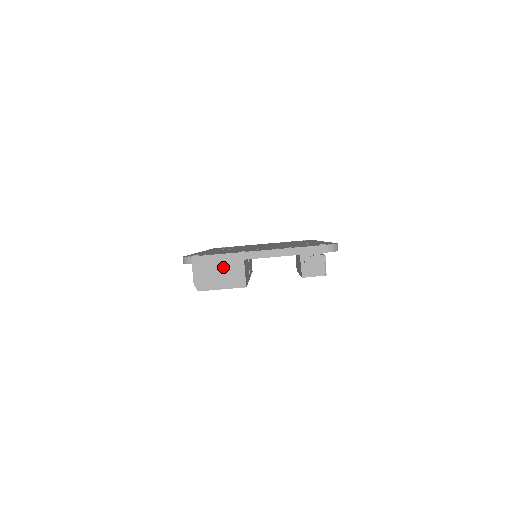
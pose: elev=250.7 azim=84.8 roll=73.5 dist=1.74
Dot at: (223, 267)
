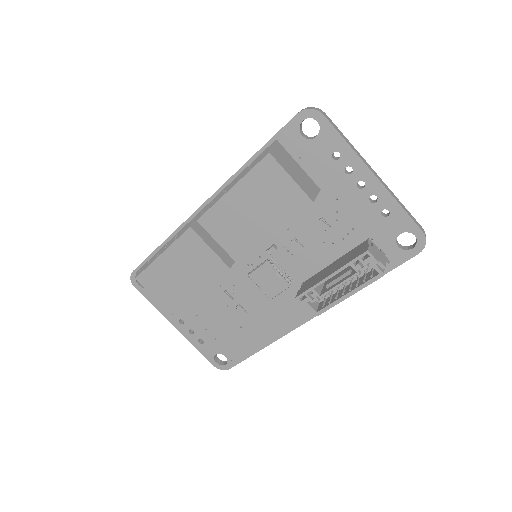
Dot at: (301, 172)
